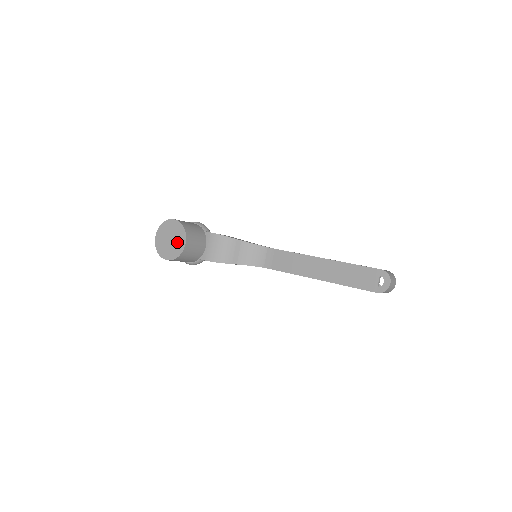
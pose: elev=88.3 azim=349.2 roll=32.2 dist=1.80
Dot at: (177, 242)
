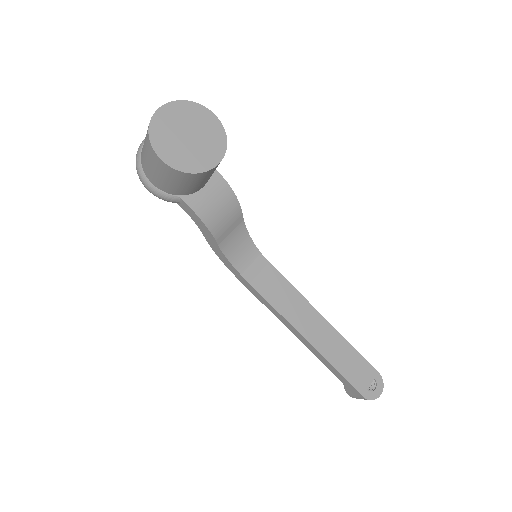
Dot at: (201, 151)
